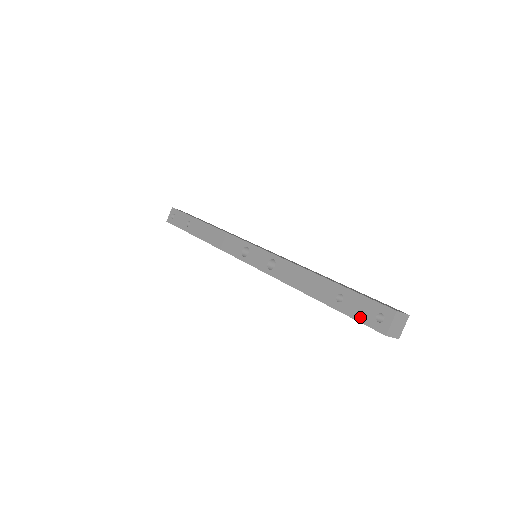
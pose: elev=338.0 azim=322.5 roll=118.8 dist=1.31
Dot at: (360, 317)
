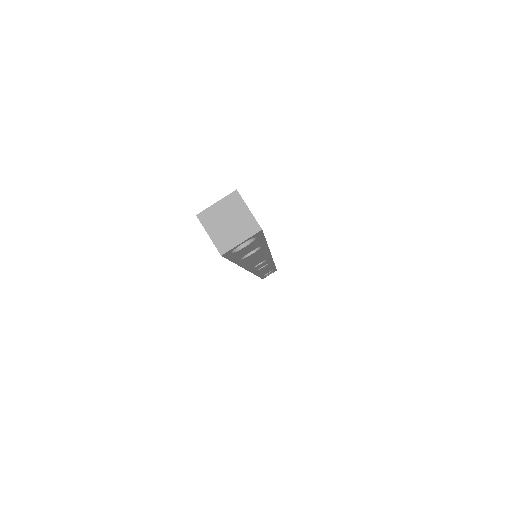
Dot at: occluded
